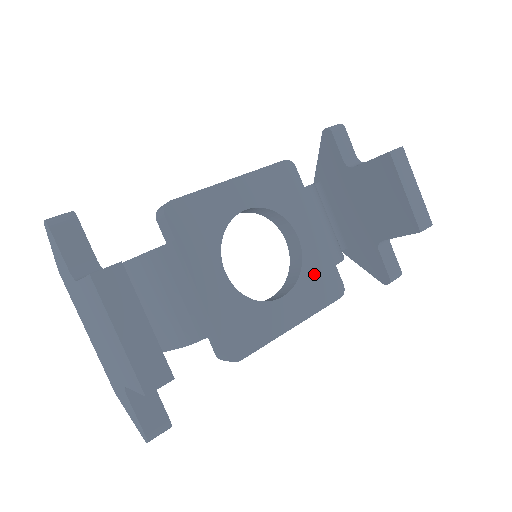
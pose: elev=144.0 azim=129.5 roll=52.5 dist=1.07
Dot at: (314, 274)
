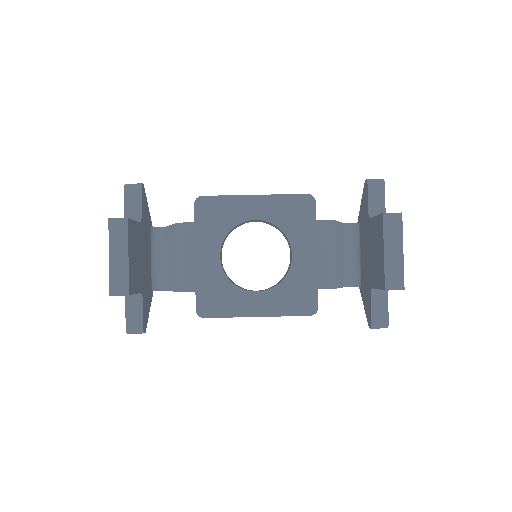
Dot at: (293, 287)
